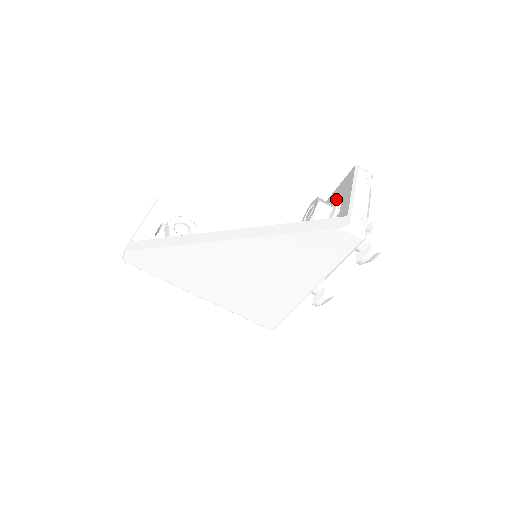
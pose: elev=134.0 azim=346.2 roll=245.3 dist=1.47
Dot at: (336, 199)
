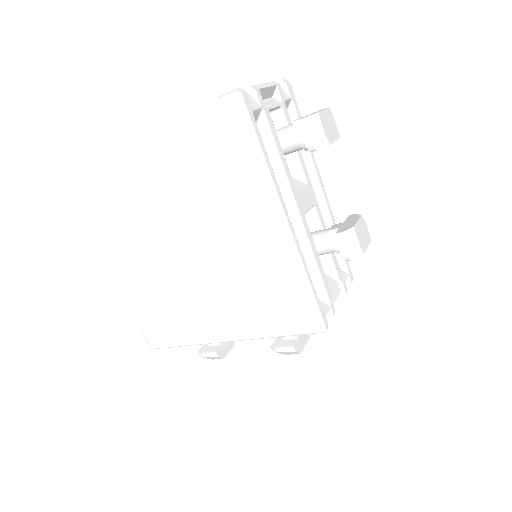
Dot at: occluded
